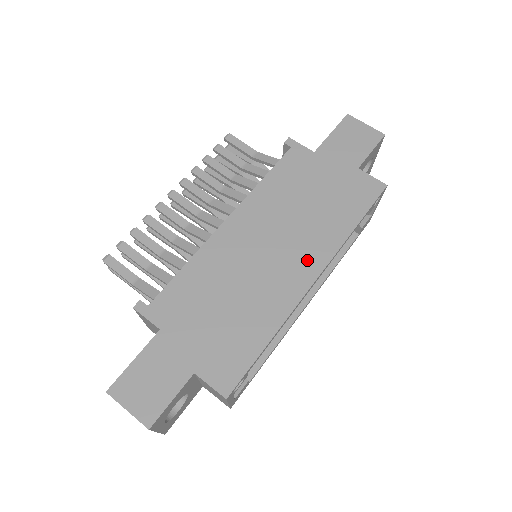
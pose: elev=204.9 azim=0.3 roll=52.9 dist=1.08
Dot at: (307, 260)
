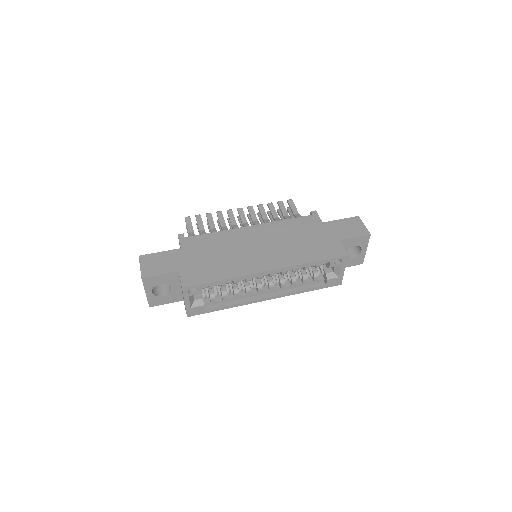
Dot at: (272, 261)
